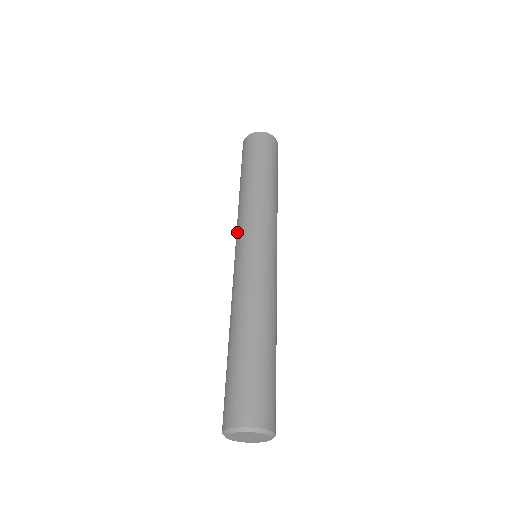
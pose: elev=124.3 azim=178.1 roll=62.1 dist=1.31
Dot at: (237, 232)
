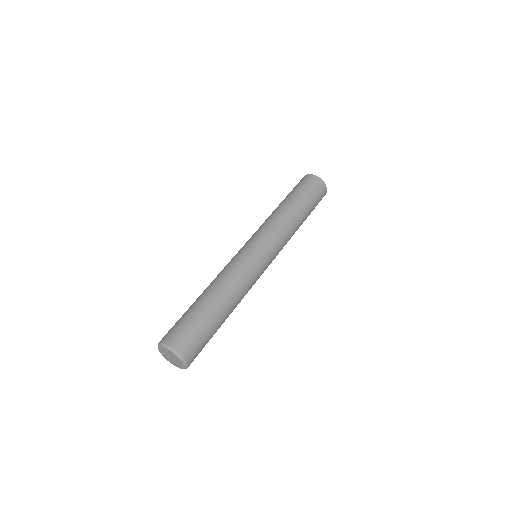
Dot at: occluded
